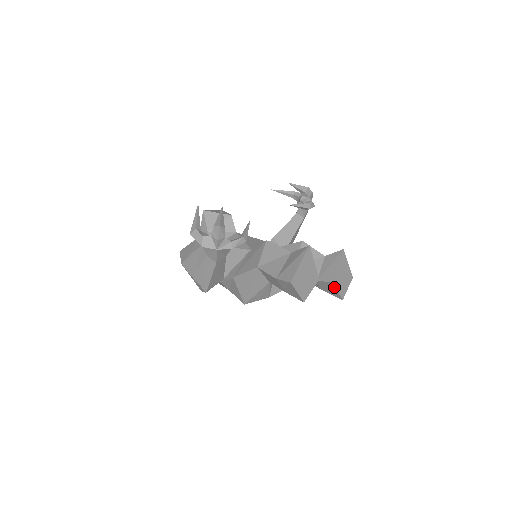
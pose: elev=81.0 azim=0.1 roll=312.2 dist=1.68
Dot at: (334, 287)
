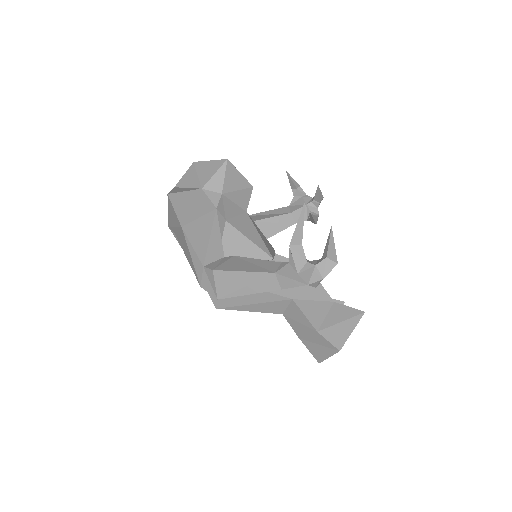
Dot at: occluded
